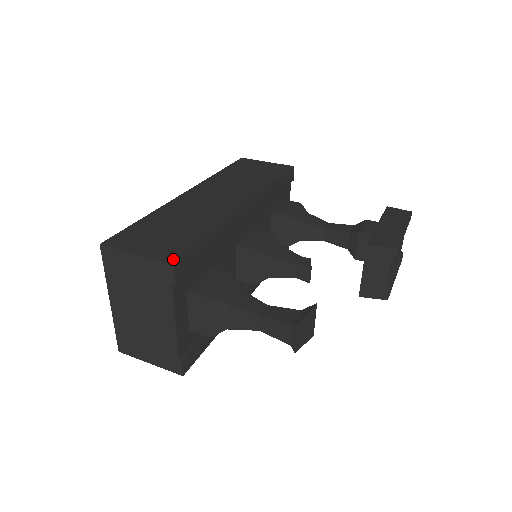
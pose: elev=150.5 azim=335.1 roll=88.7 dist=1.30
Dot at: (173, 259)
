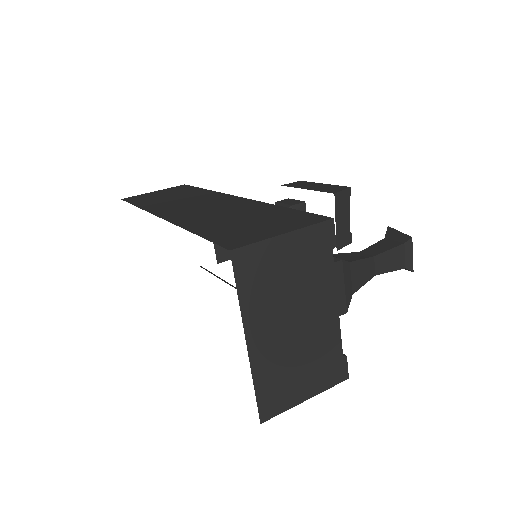
Dot at: (321, 218)
